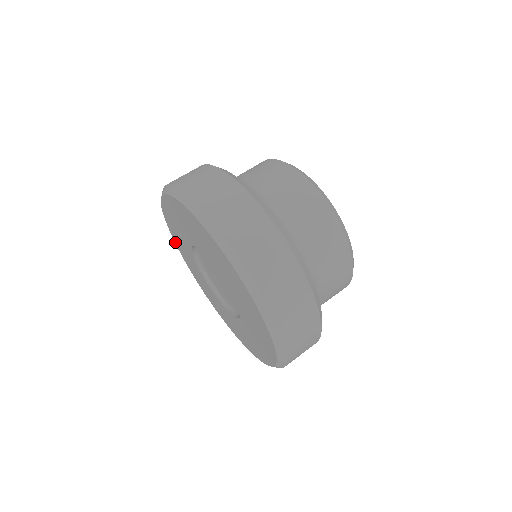
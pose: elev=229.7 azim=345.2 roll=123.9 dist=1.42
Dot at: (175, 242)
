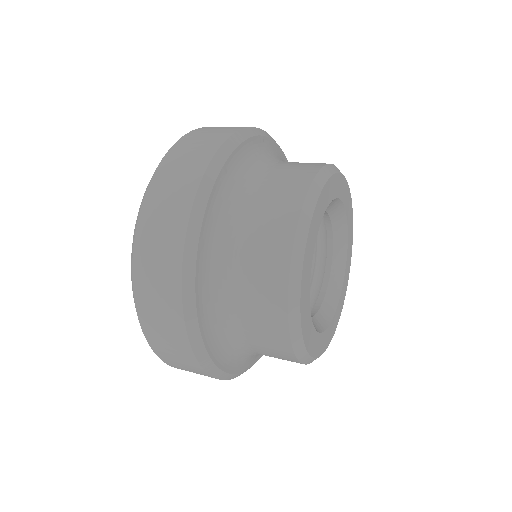
Dot at: occluded
